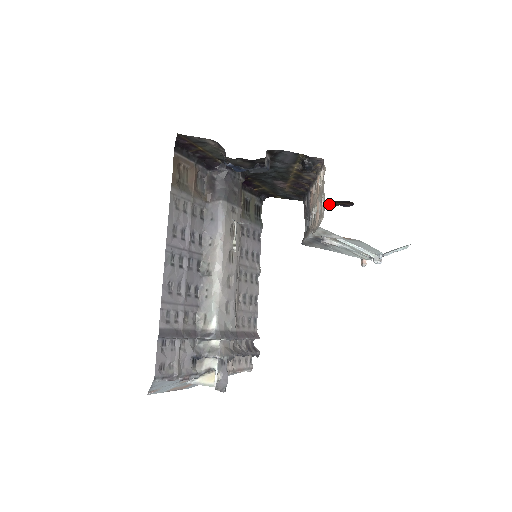
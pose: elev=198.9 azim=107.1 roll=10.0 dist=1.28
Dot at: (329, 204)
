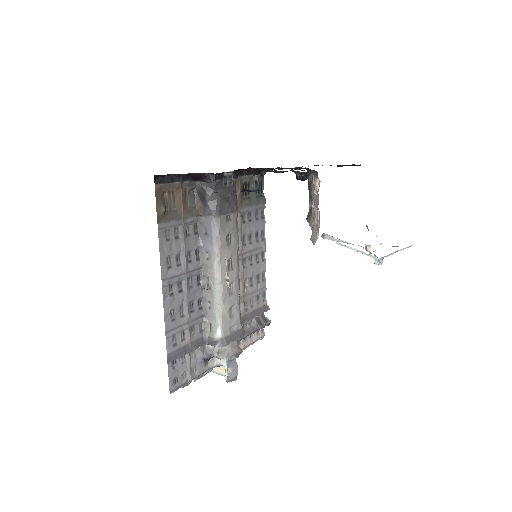
Dot at: (337, 165)
